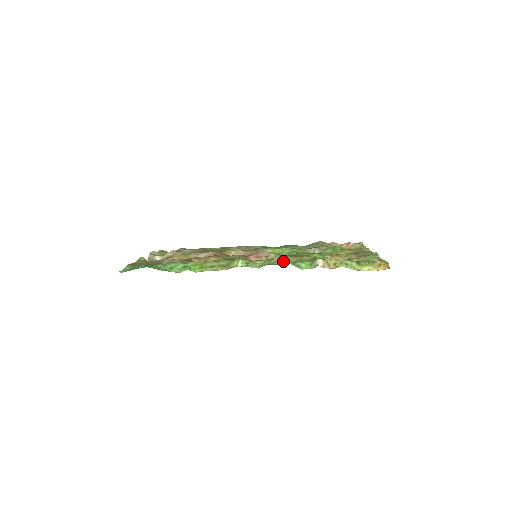
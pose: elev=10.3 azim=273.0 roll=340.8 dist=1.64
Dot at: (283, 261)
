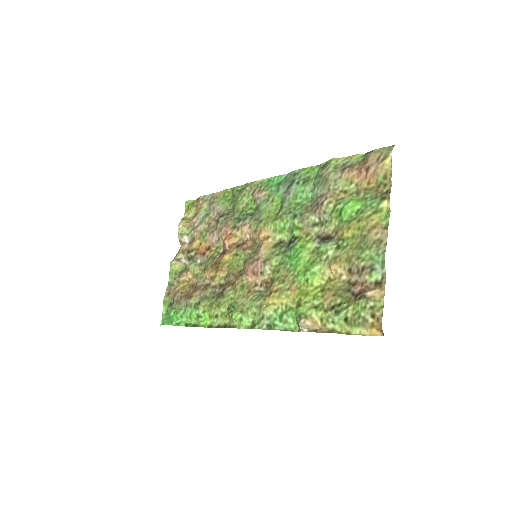
Dot at: (269, 317)
